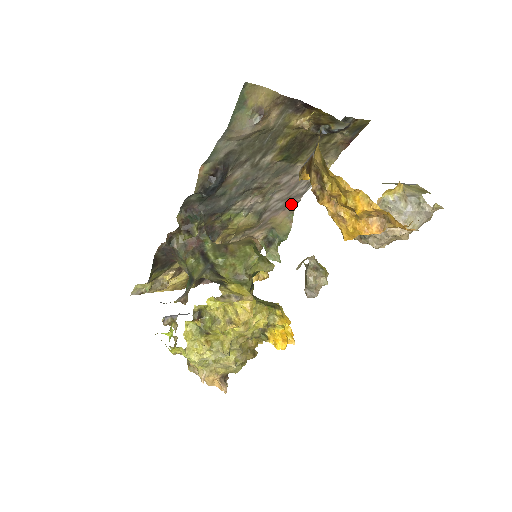
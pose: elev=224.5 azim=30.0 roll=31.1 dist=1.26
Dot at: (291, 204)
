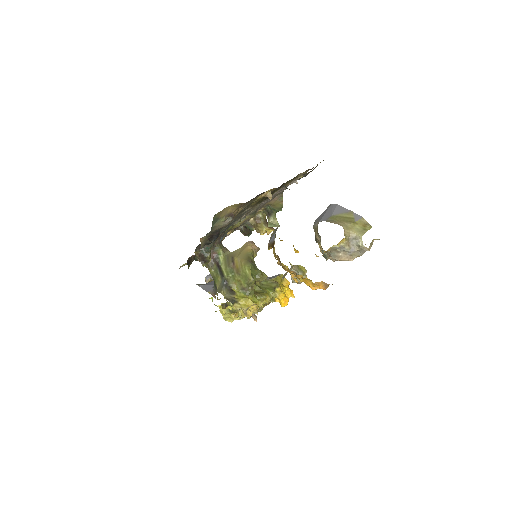
Dot at: (279, 194)
